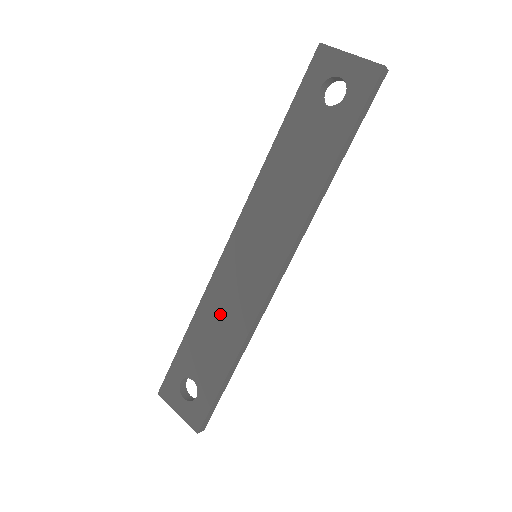
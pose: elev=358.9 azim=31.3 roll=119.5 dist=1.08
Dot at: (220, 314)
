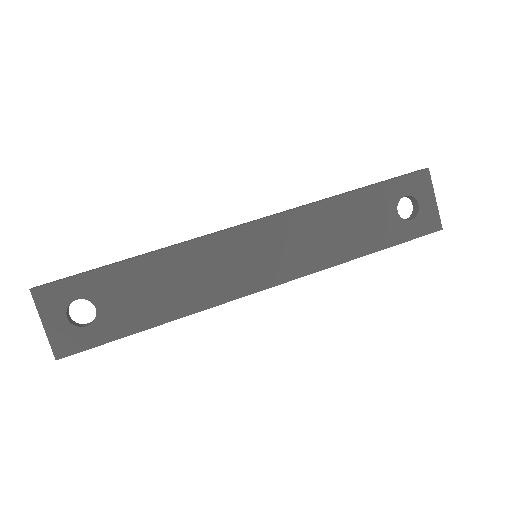
Dot at: (184, 275)
